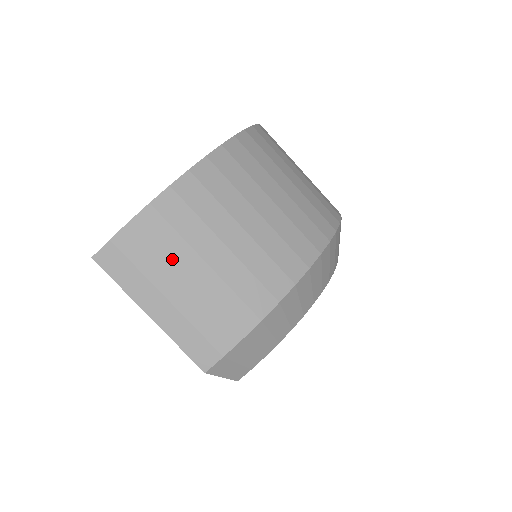
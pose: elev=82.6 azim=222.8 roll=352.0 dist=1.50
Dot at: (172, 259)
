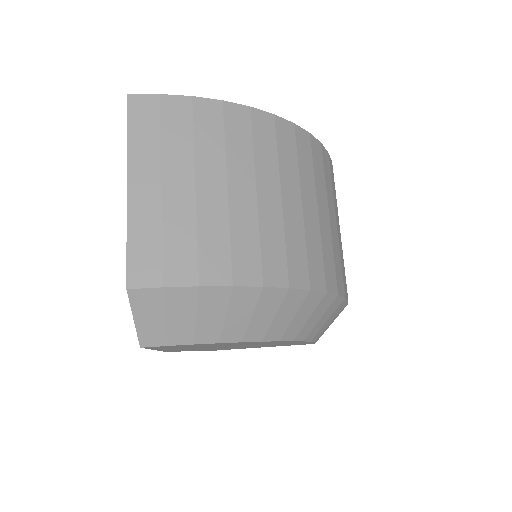
Dot at: (200, 157)
